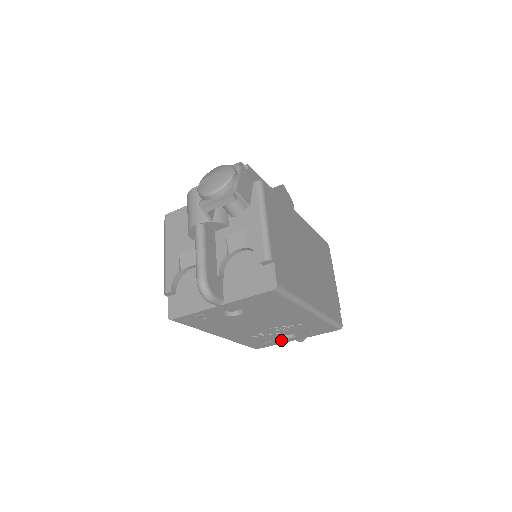
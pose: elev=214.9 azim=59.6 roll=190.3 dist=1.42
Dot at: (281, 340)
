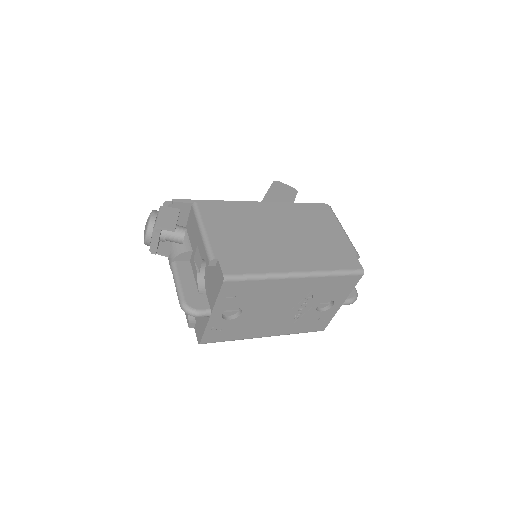
Dot at: (328, 312)
